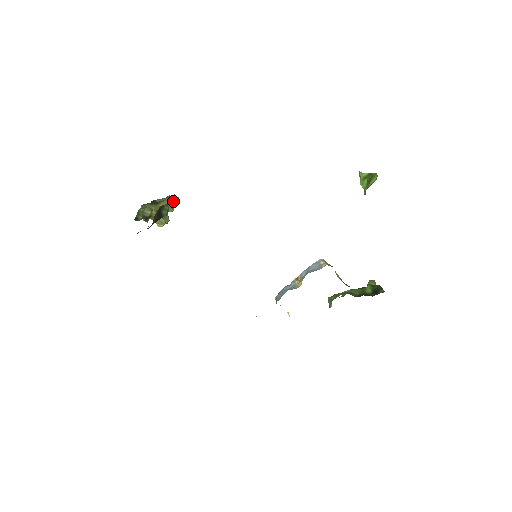
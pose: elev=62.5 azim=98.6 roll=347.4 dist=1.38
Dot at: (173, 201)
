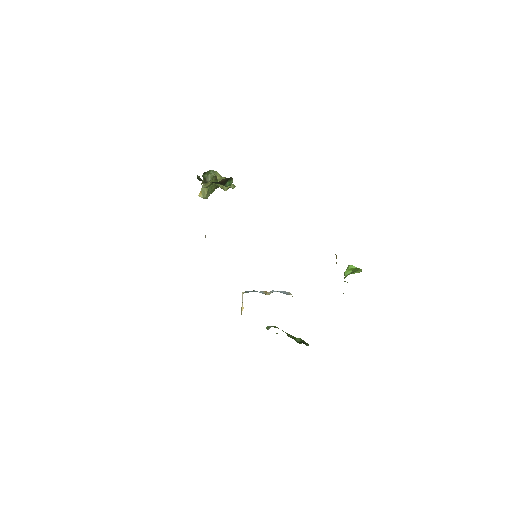
Dot at: (231, 185)
